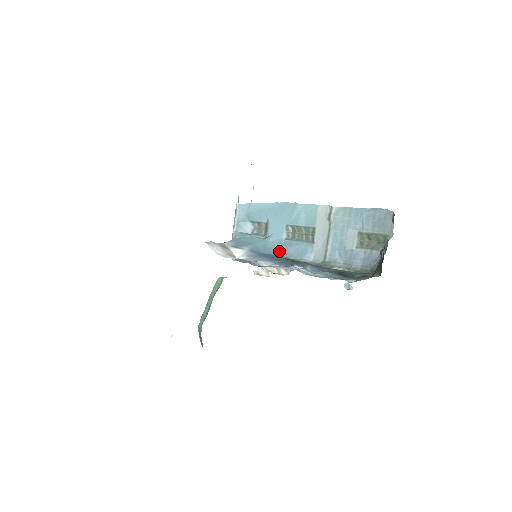
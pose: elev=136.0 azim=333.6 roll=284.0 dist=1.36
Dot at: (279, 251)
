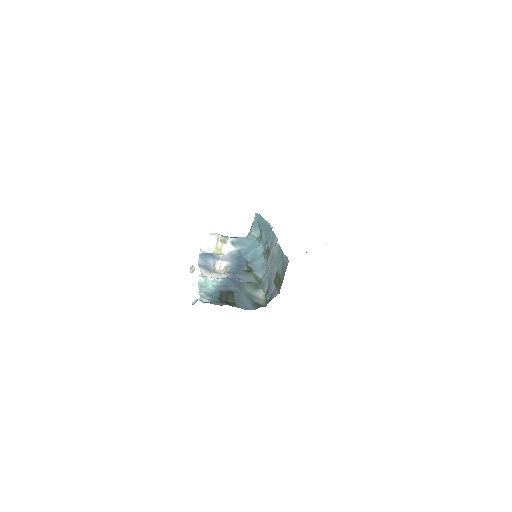
Dot at: (252, 259)
